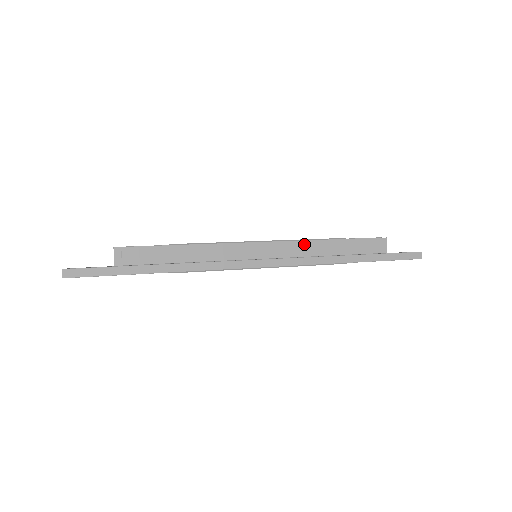
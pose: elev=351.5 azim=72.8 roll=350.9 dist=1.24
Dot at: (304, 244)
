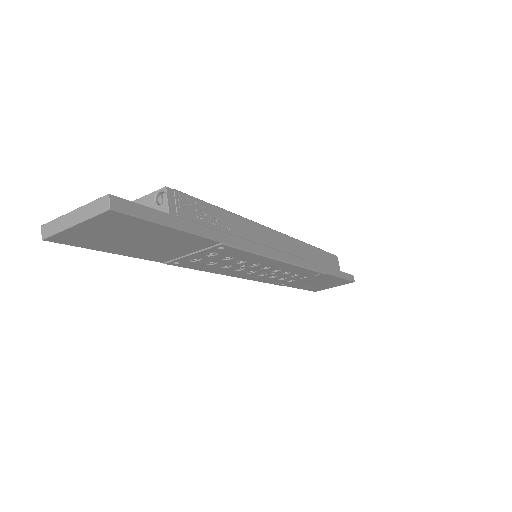
Dot at: (302, 245)
